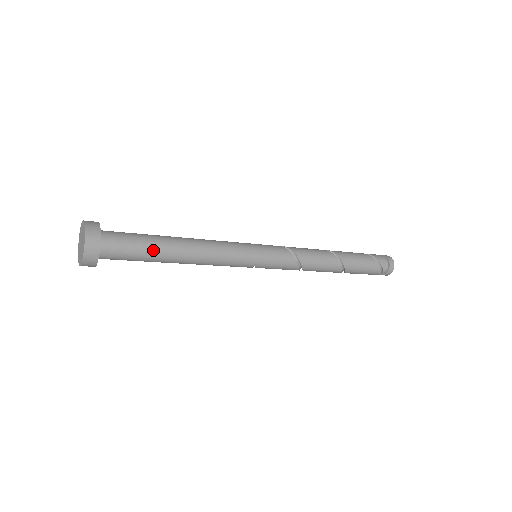
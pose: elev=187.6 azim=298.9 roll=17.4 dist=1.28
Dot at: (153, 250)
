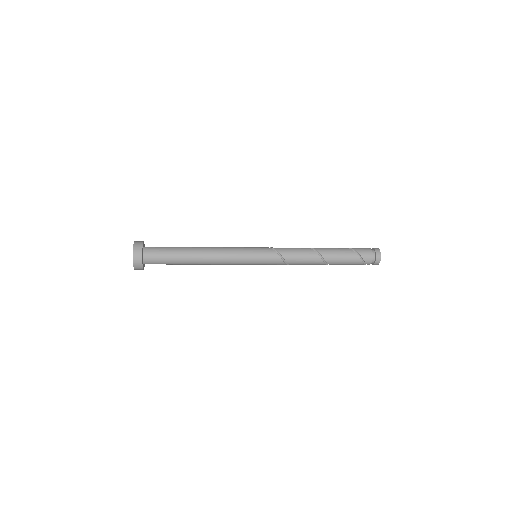
Dot at: (177, 263)
